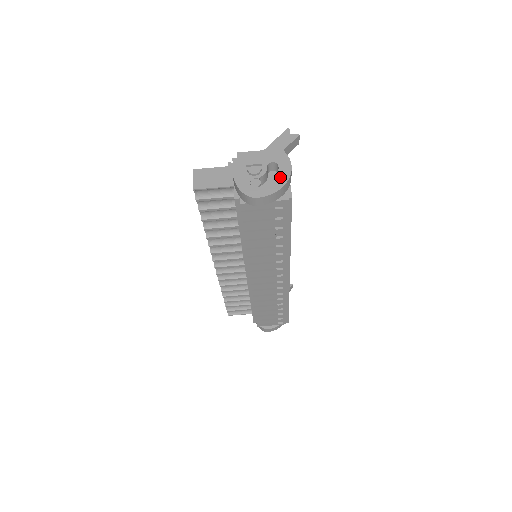
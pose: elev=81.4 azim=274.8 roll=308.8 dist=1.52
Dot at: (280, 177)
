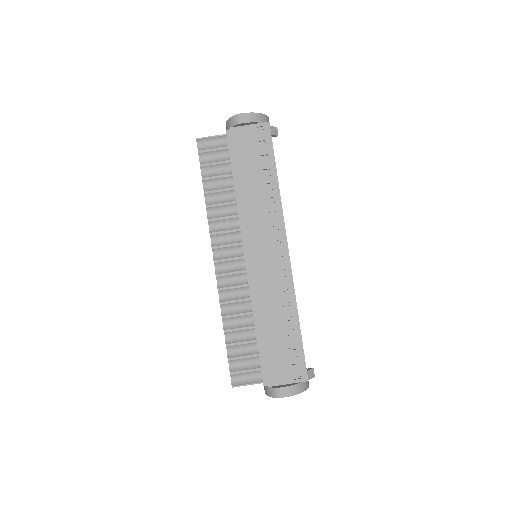
Dot at: occluded
